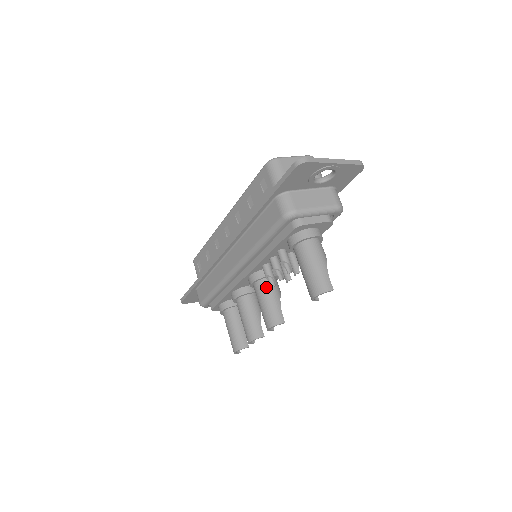
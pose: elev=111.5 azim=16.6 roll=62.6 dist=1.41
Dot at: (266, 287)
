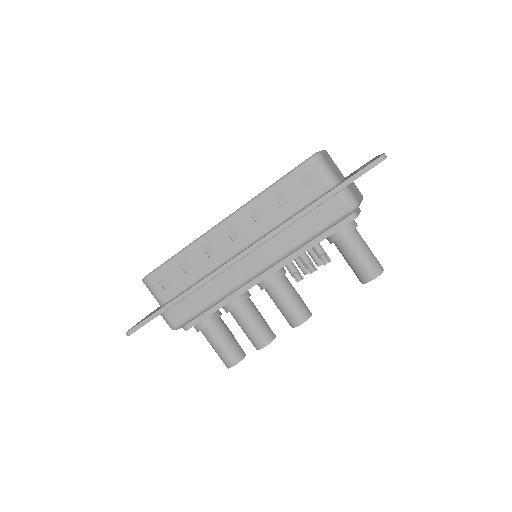
Dot at: (287, 284)
